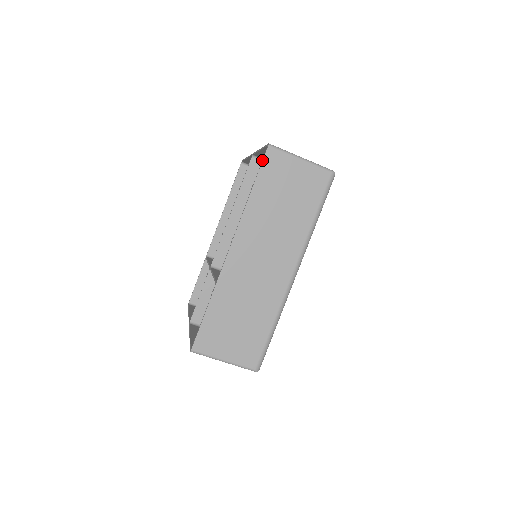
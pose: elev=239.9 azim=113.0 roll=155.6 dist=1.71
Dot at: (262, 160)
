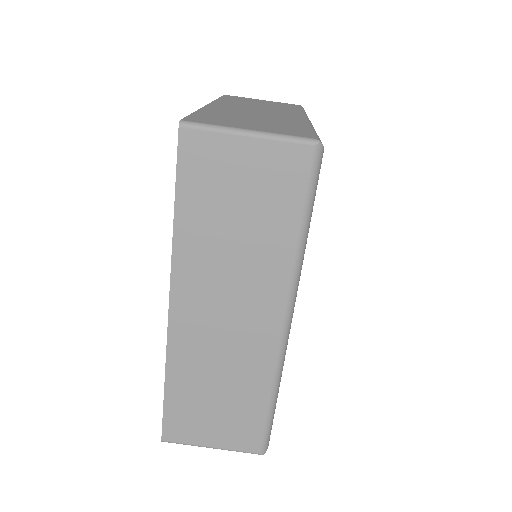
Dot at: occluded
